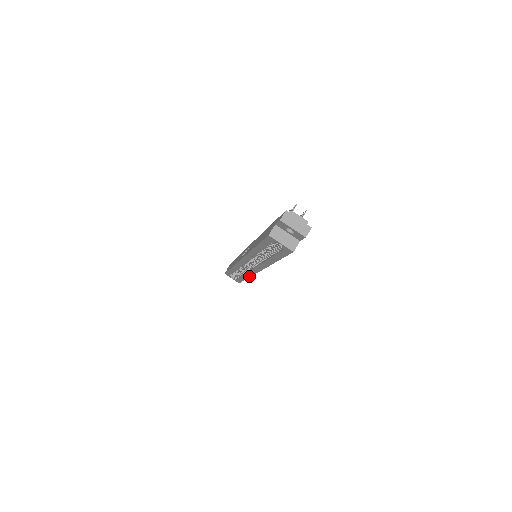
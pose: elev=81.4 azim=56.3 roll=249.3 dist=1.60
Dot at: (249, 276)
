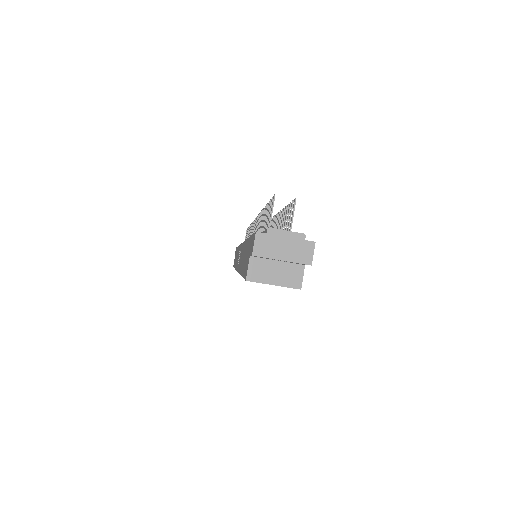
Dot at: occluded
